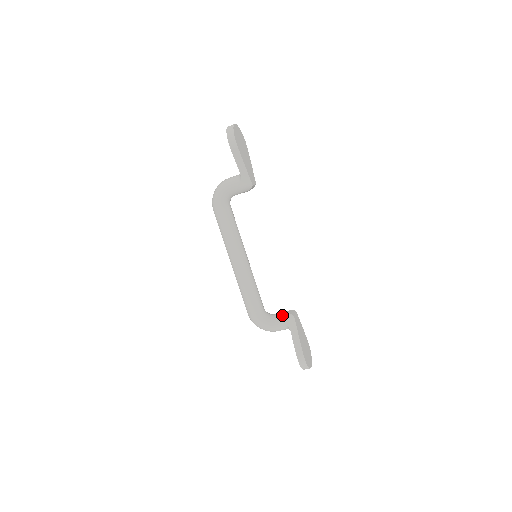
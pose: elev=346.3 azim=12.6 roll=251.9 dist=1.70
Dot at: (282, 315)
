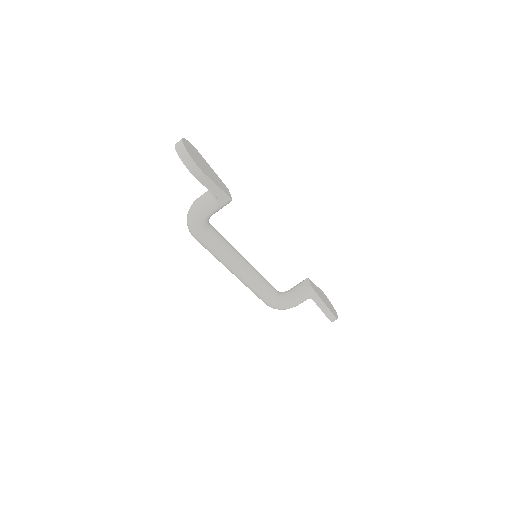
Dot at: (300, 291)
